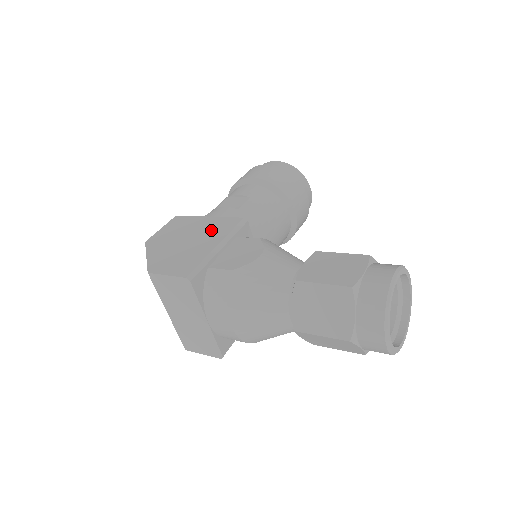
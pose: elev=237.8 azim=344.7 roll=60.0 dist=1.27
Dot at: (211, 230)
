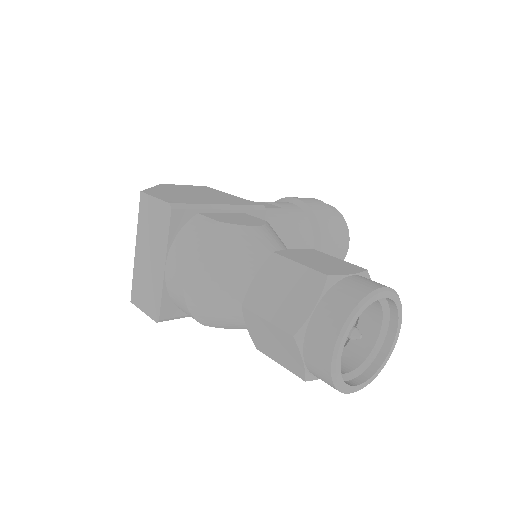
Dot at: (226, 198)
